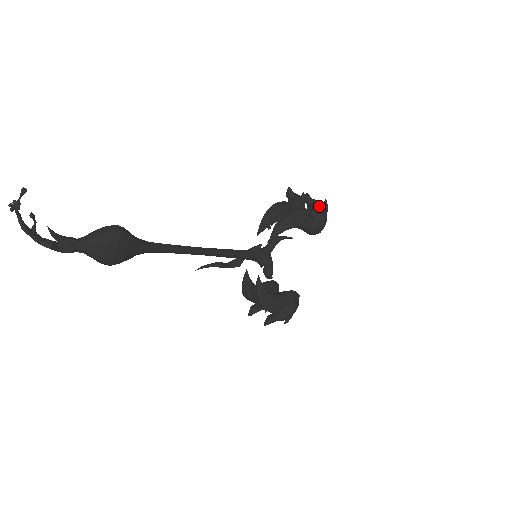
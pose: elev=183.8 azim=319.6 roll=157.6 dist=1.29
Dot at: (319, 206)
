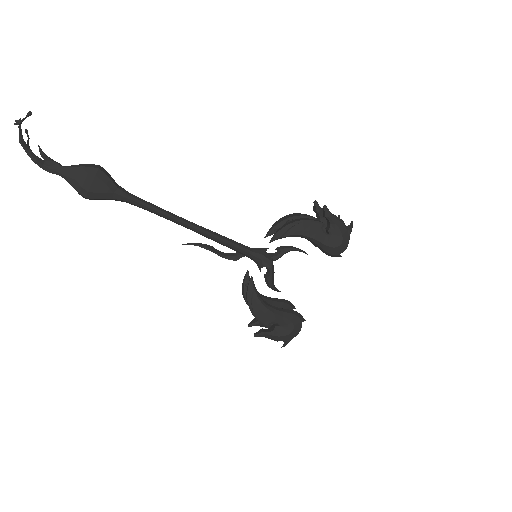
Dot at: (338, 223)
